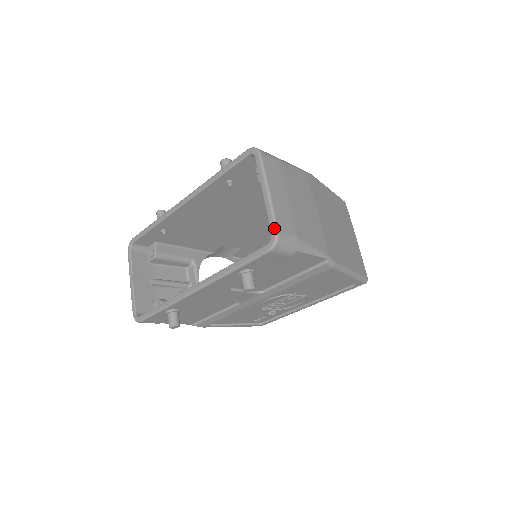
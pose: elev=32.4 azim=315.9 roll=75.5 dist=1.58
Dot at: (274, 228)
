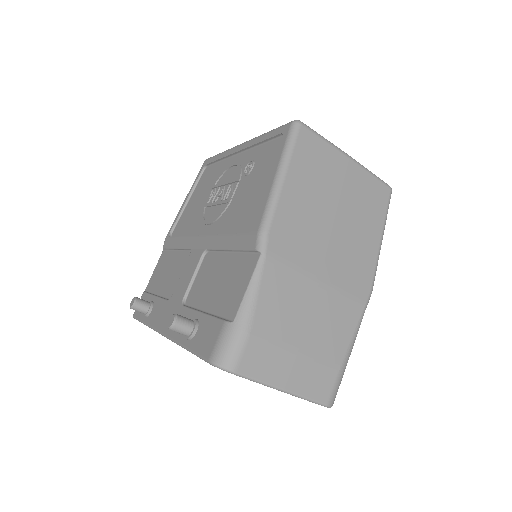
Dot at: occluded
